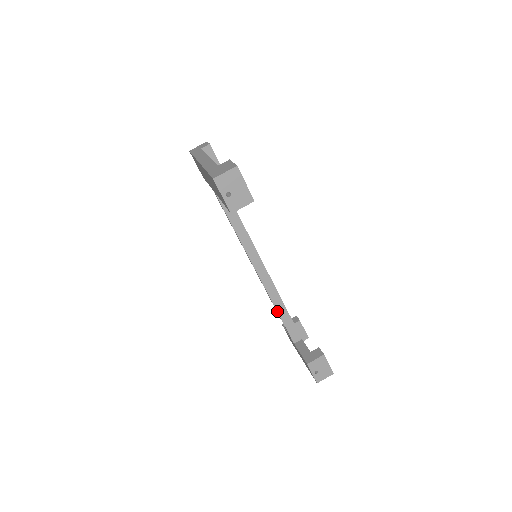
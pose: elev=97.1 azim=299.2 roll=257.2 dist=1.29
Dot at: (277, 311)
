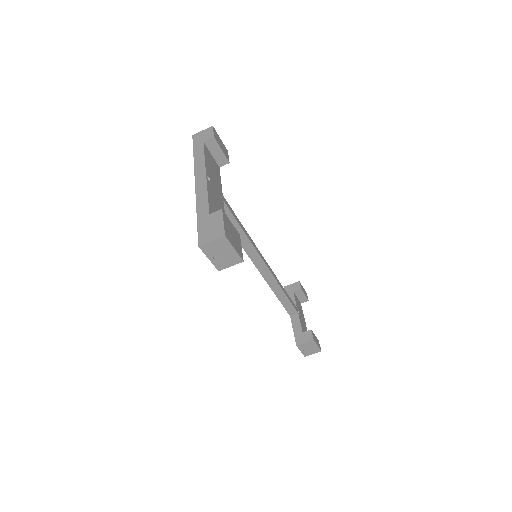
Dot at: (275, 294)
